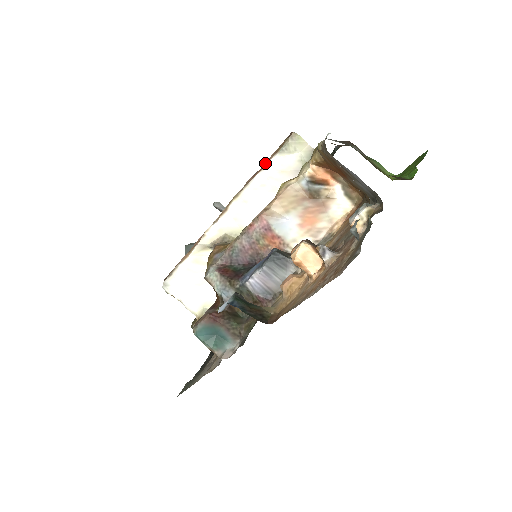
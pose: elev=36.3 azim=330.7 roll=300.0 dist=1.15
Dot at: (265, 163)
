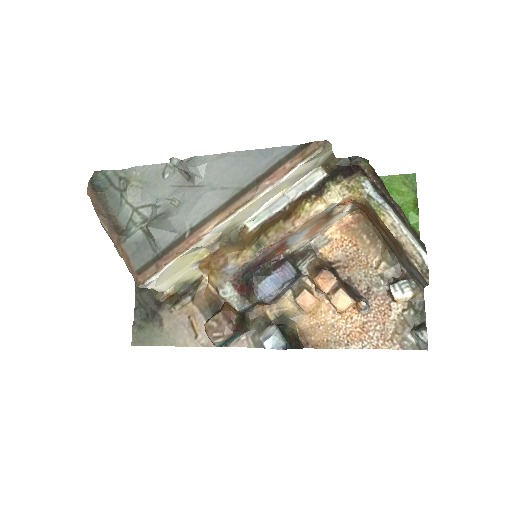
Dot at: (287, 168)
